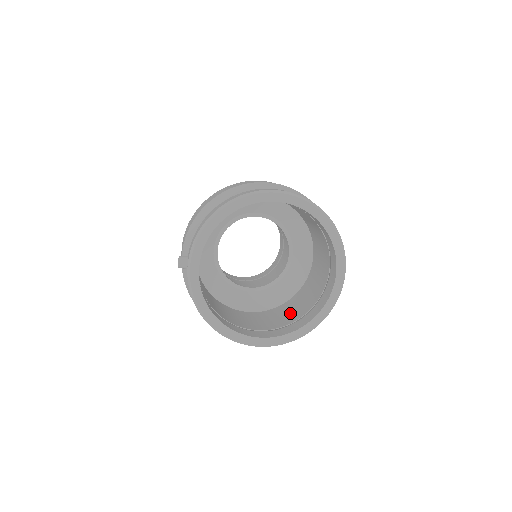
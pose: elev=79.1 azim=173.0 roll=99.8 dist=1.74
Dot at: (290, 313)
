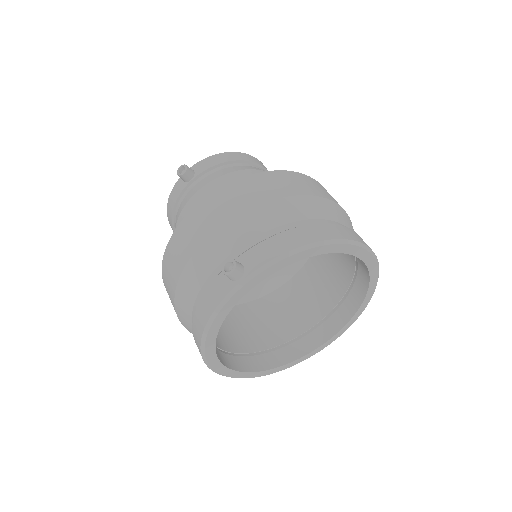
Dot at: (248, 332)
